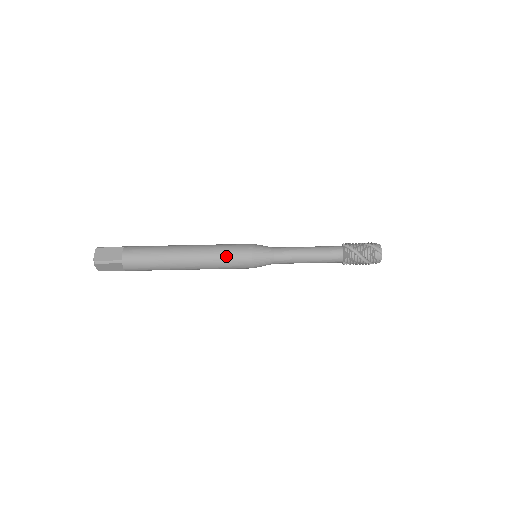
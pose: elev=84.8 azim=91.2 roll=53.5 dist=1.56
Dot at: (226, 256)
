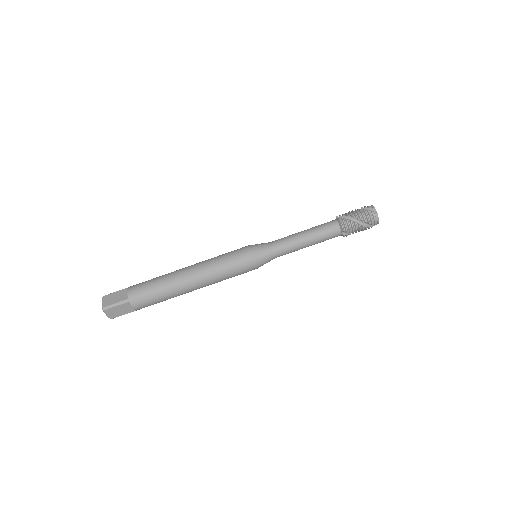
Dot at: (226, 263)
